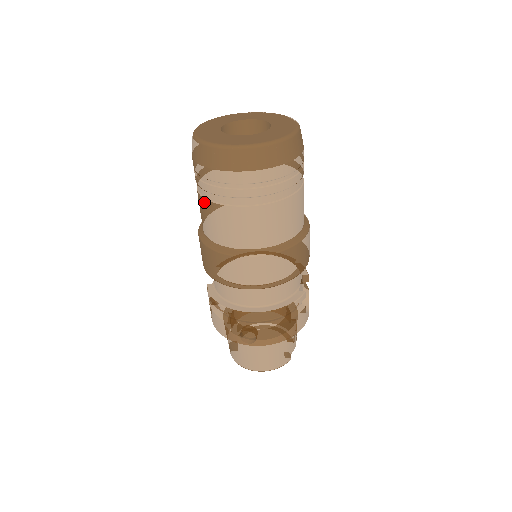
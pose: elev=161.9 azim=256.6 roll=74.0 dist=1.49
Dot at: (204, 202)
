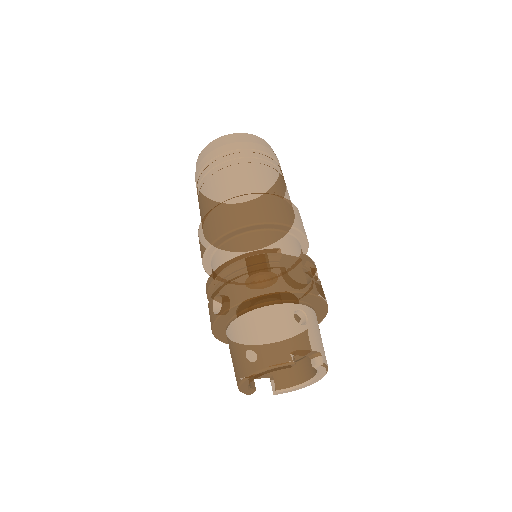
Dot at: occluded
